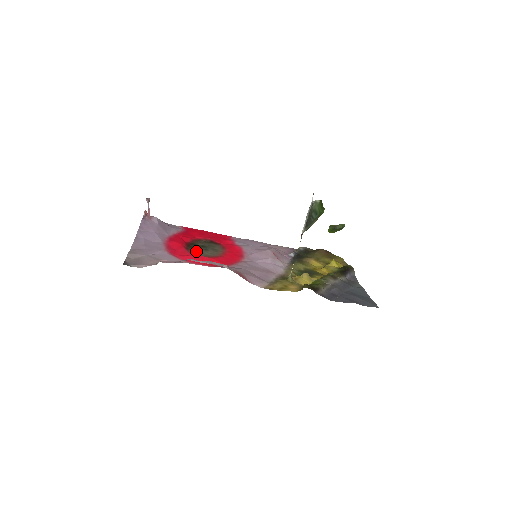
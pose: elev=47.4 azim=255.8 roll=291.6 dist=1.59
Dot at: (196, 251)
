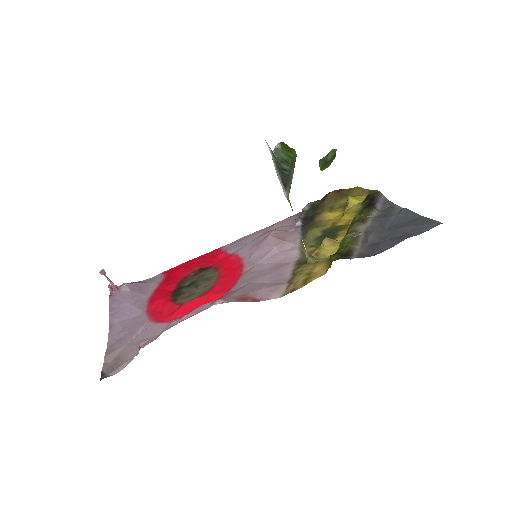
Dot at: (185, 296)
